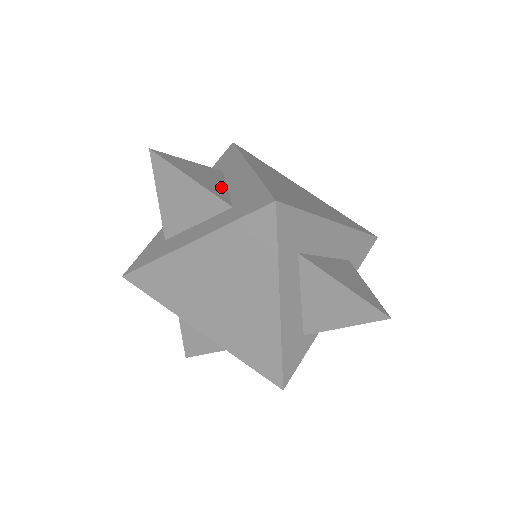
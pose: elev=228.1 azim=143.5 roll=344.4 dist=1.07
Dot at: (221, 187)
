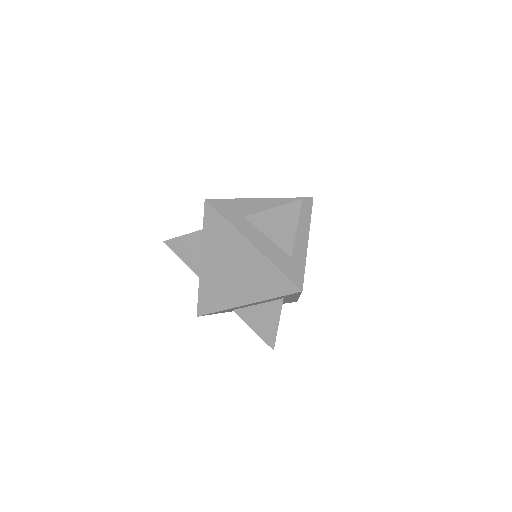
Dot at: occluded
